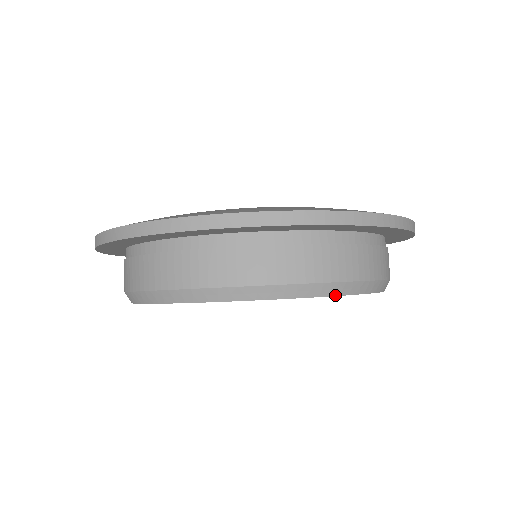
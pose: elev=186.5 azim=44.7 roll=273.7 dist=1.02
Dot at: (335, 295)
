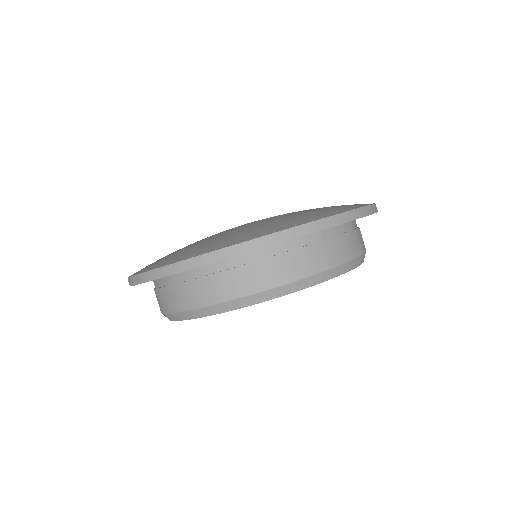
Dot at: (332, 278)
